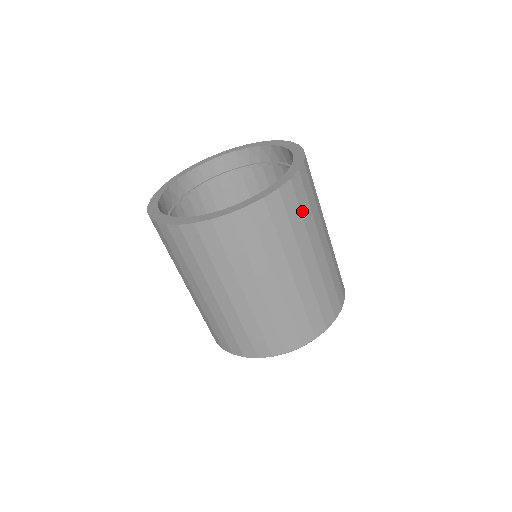
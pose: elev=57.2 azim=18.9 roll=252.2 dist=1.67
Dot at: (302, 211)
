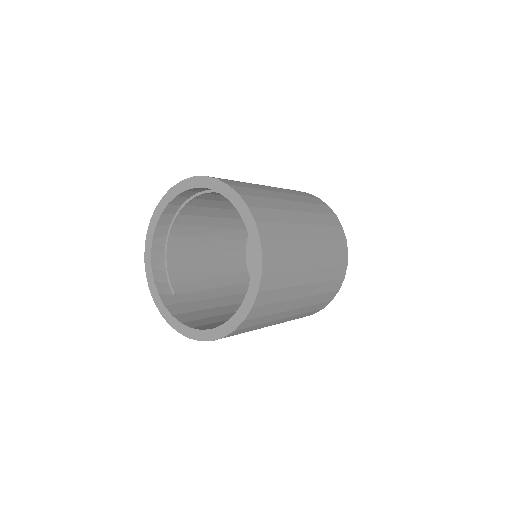
Dot at: (280, 286)
